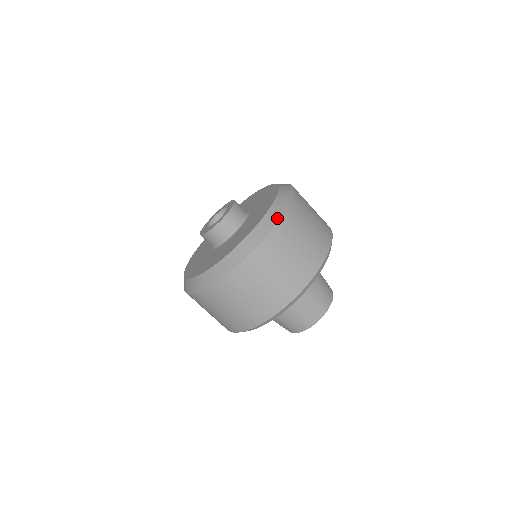
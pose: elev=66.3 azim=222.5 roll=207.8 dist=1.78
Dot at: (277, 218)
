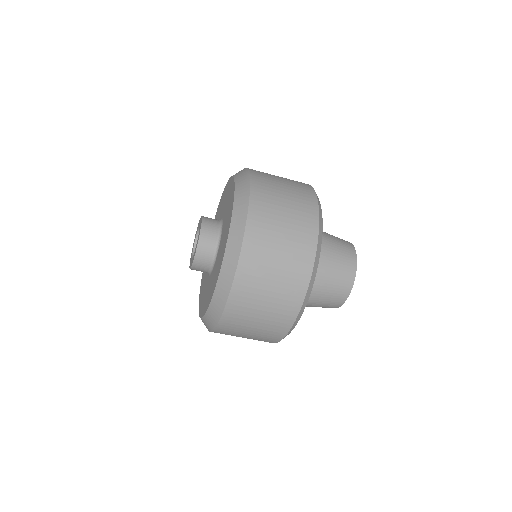
Dot at: (245, 211)
